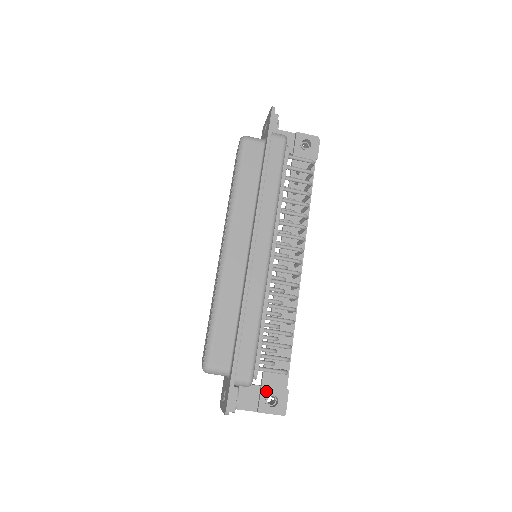
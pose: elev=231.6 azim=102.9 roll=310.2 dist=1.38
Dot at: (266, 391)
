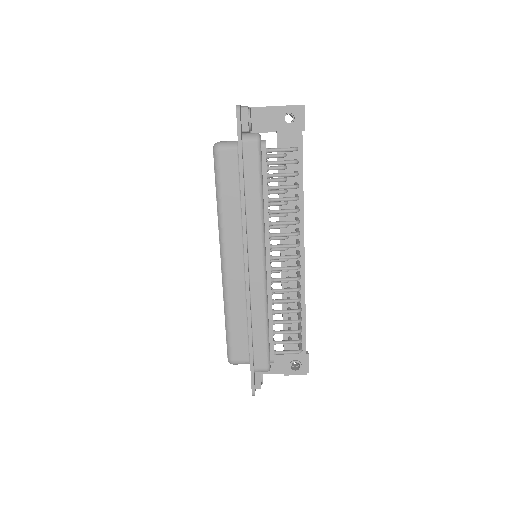
Dot at: (288, 359)
